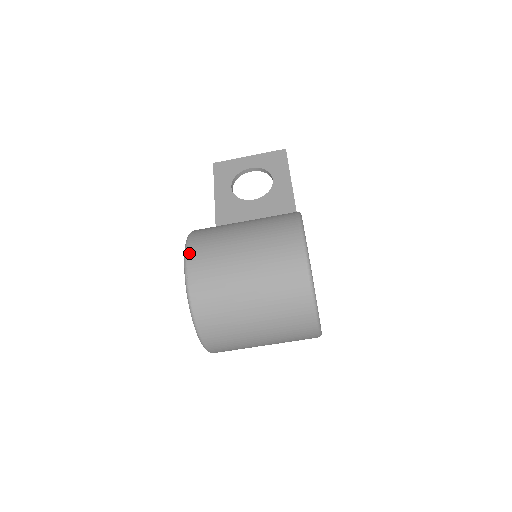
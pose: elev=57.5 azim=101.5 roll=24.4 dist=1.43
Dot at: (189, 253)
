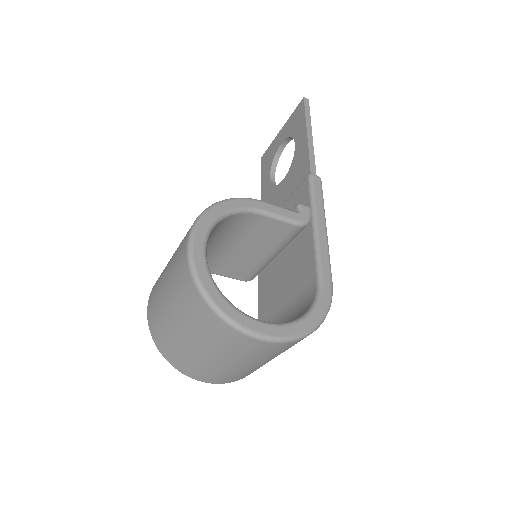
Dot at: (149, 297)
